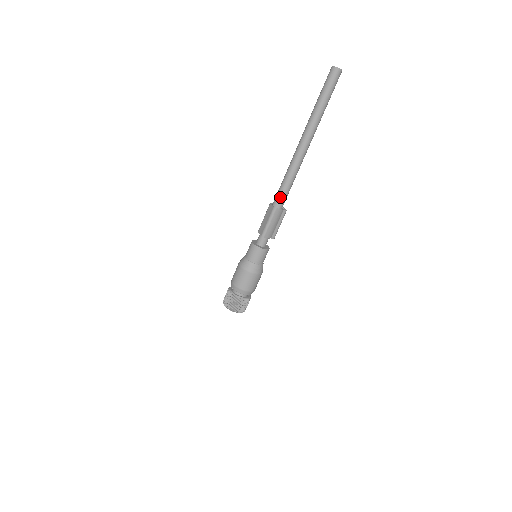
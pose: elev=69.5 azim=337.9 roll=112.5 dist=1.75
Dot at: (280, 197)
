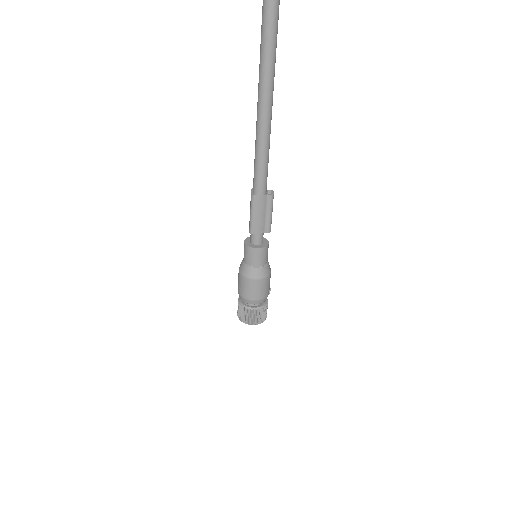
Dot at: (256, 180)
